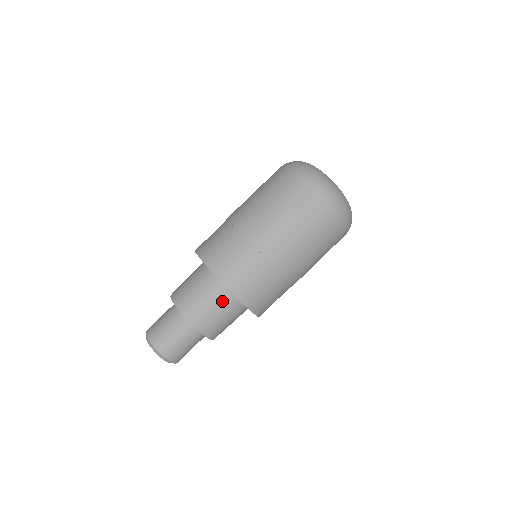
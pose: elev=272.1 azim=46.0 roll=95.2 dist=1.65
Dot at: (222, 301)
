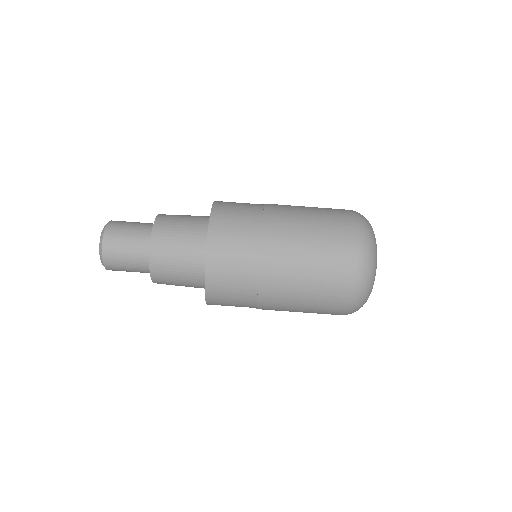
Dot at: (192, 282)
